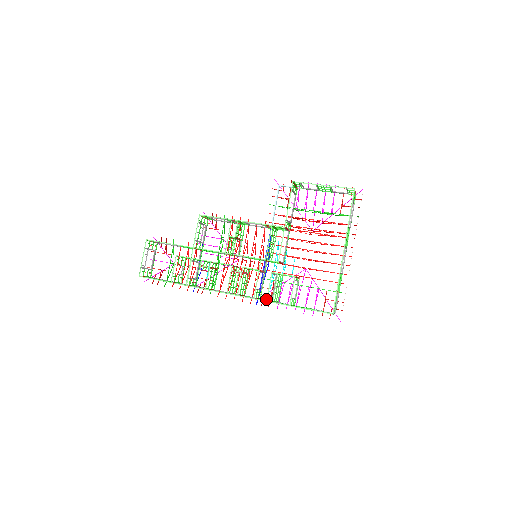
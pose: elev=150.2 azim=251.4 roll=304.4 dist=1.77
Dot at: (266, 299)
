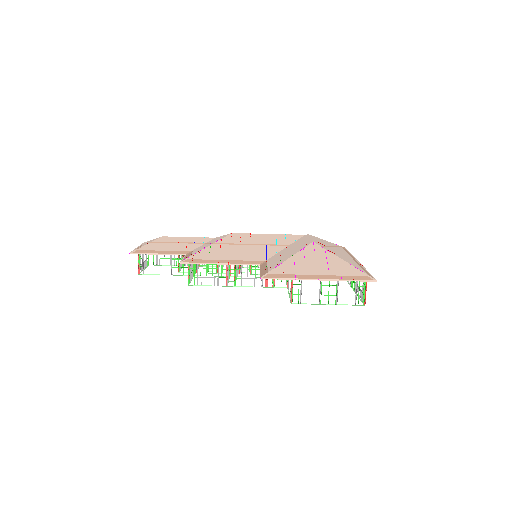
Dot at: occluded
